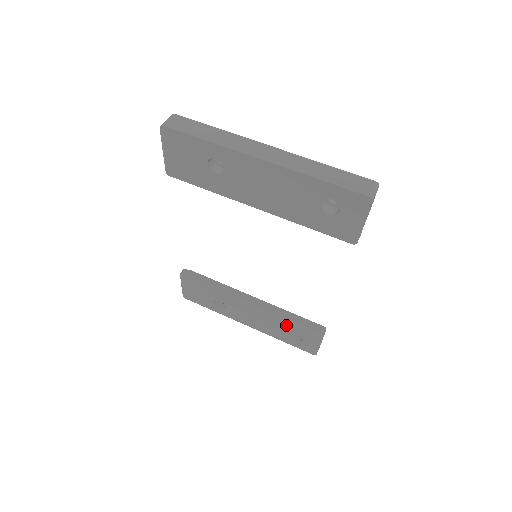
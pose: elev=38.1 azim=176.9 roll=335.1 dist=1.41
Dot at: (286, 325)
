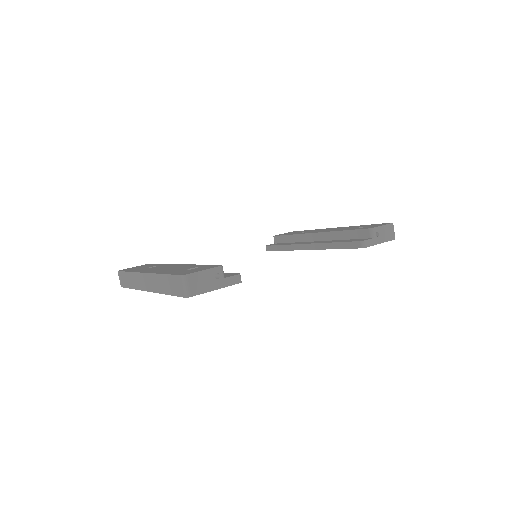
Dot at: occluded
